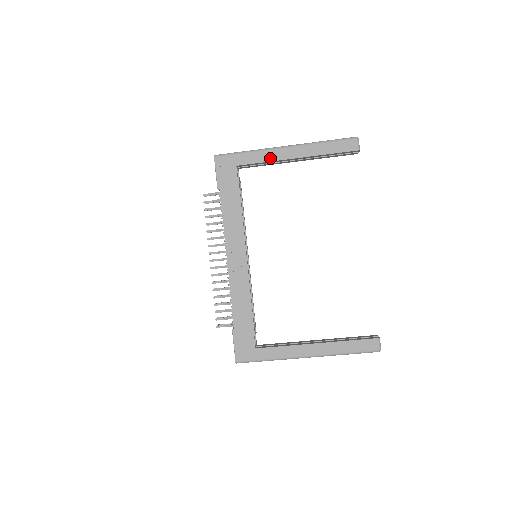
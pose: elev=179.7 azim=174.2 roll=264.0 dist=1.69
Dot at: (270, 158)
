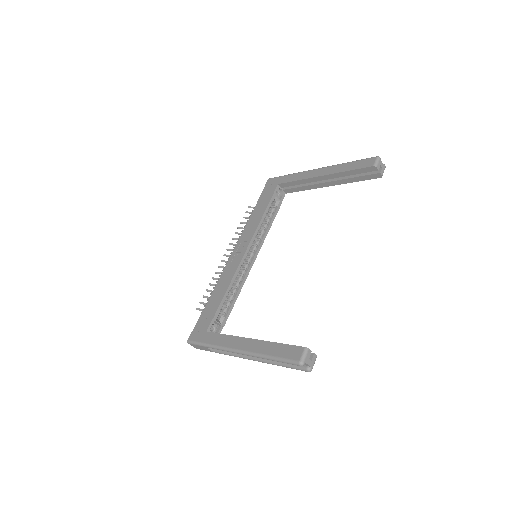
Dot at: (303, 177)
